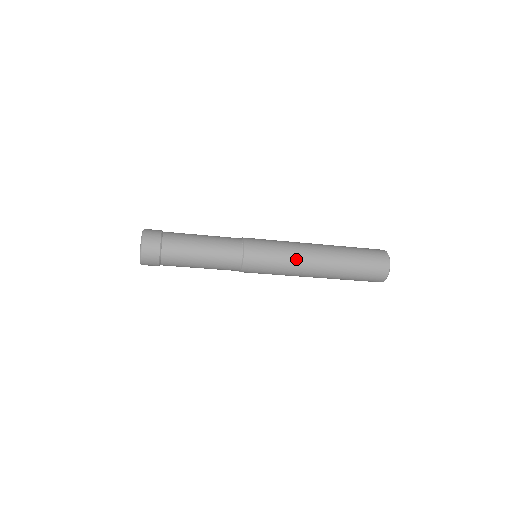
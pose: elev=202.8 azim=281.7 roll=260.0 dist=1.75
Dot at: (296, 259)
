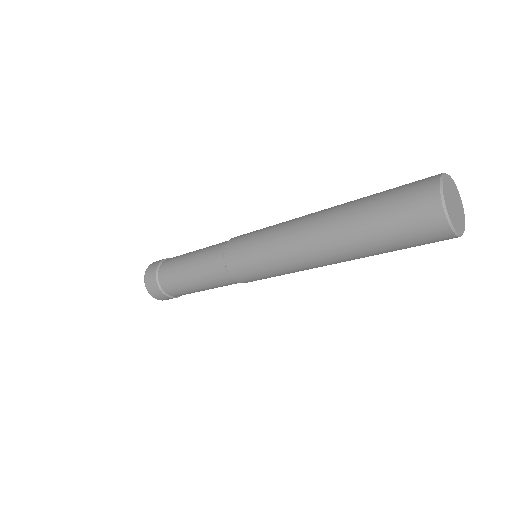
Dot at: (295, 268)
